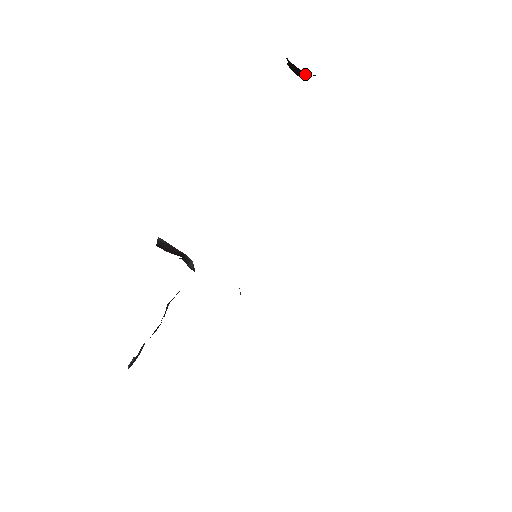
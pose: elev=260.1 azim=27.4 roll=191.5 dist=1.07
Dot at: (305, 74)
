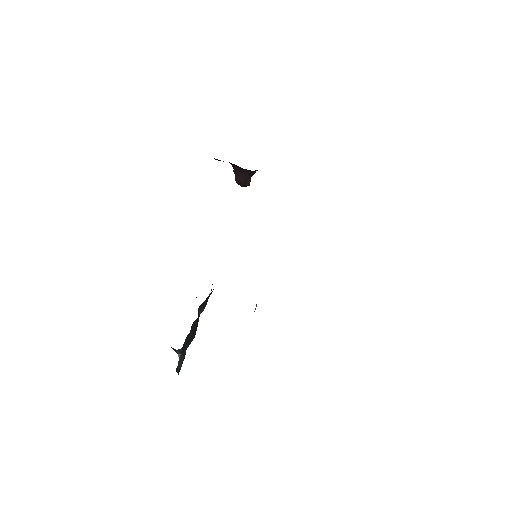
Dot at: (247, 177)
